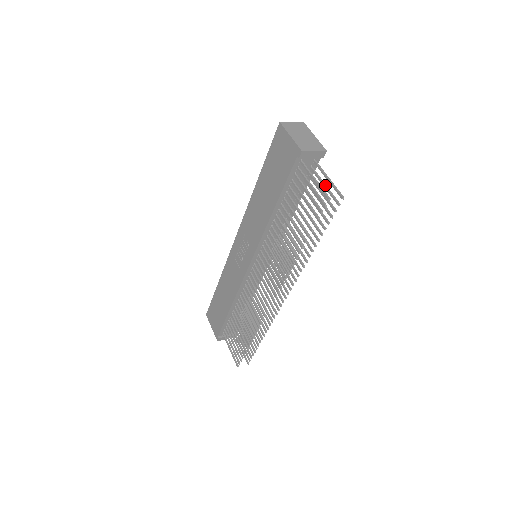
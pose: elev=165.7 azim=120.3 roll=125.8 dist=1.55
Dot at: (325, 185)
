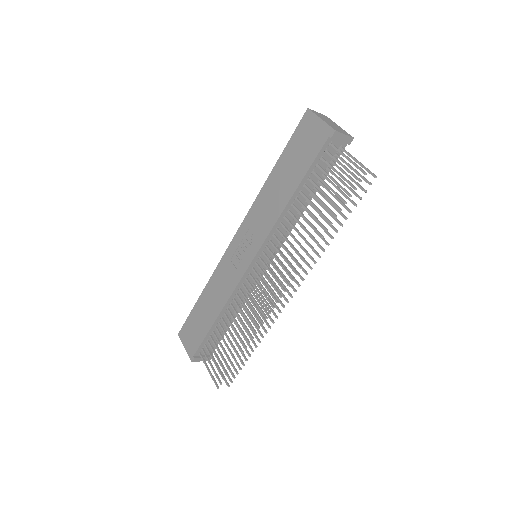
Dot at: (353, 168)
